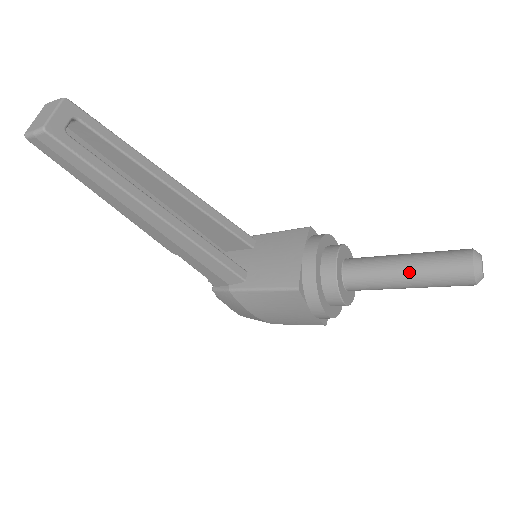
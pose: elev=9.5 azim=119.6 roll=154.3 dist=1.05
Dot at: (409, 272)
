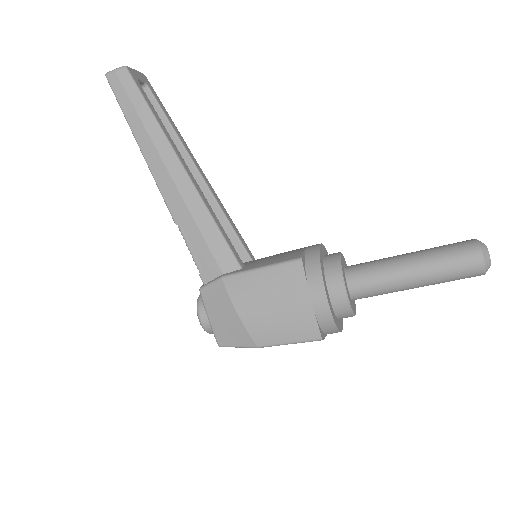
Dot at: (415, 257)
